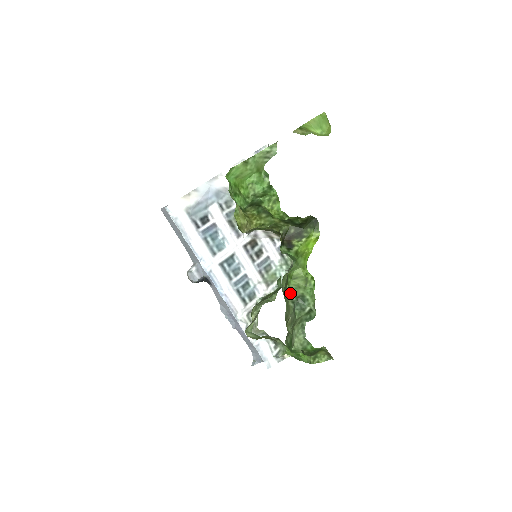
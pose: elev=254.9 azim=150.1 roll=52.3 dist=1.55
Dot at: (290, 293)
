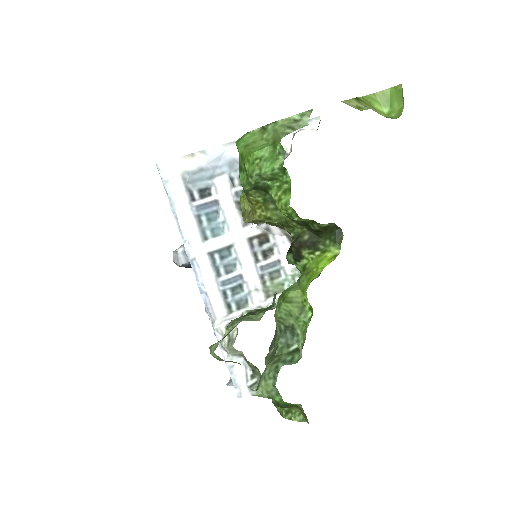
Dot at: (278, 318)
